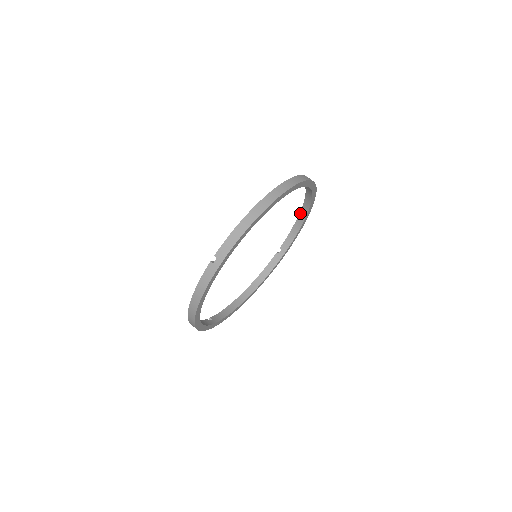
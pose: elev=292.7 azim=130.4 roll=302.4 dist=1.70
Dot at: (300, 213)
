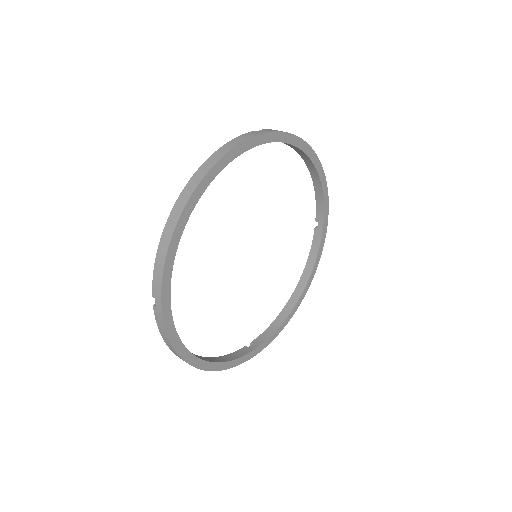
Dot at: (309, 170)
